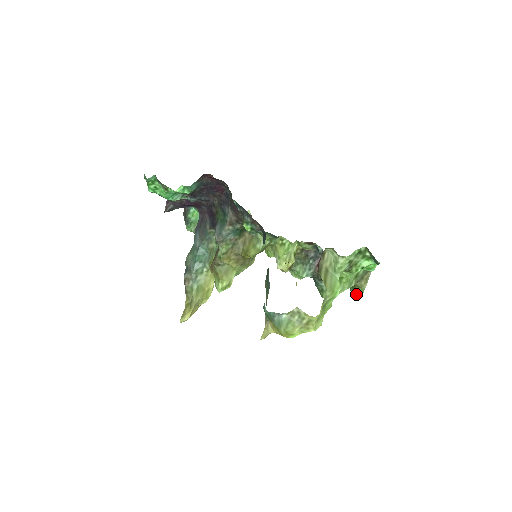
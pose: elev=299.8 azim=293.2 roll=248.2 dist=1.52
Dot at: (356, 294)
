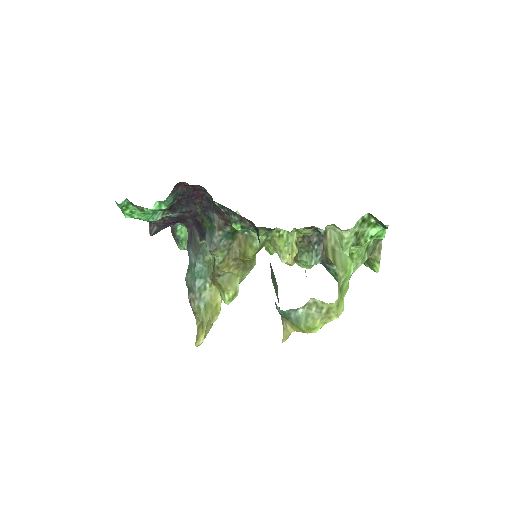
Dot at: (372, 268)
